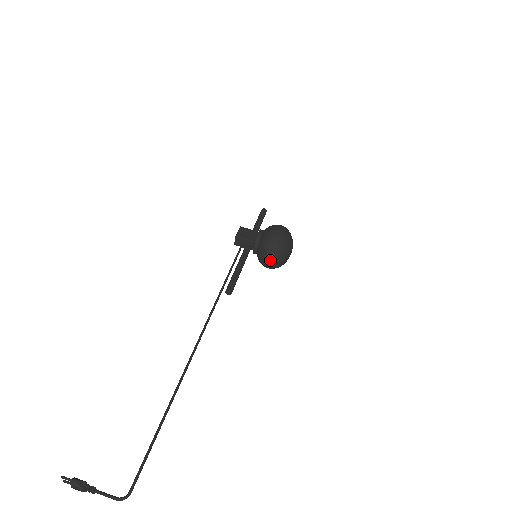
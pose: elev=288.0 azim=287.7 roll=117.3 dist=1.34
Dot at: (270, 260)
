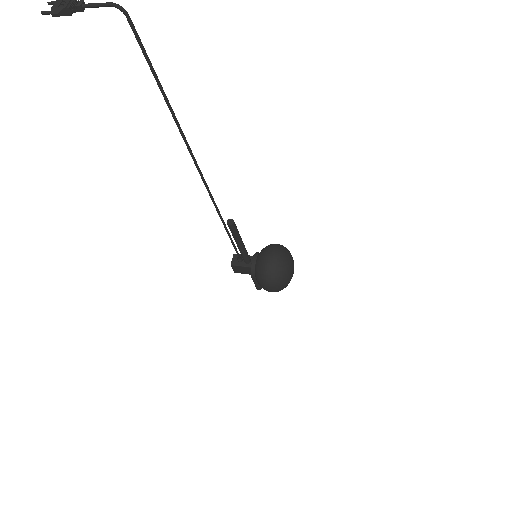
Dot at: (272, 254)
